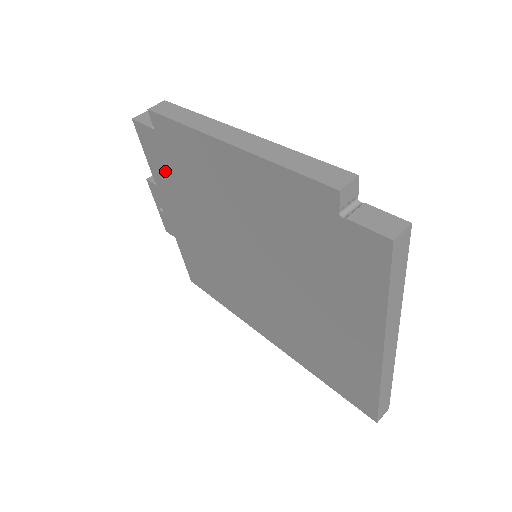
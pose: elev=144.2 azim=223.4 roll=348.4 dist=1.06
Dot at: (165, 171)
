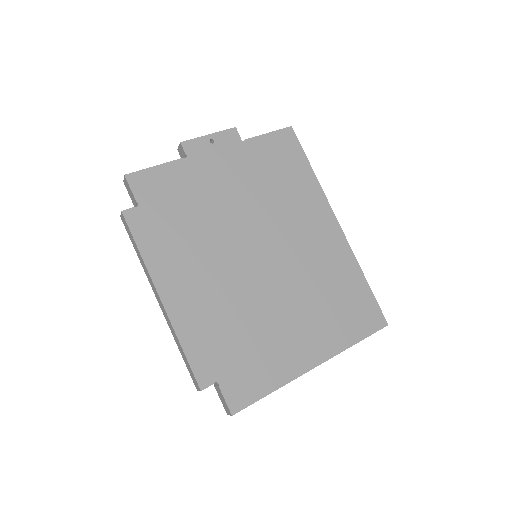
Dot at: occluded
